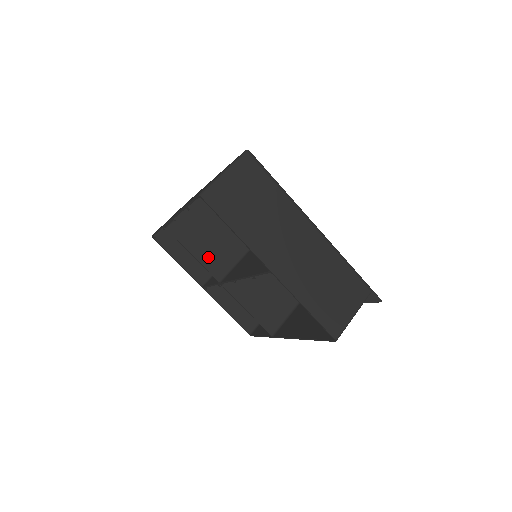
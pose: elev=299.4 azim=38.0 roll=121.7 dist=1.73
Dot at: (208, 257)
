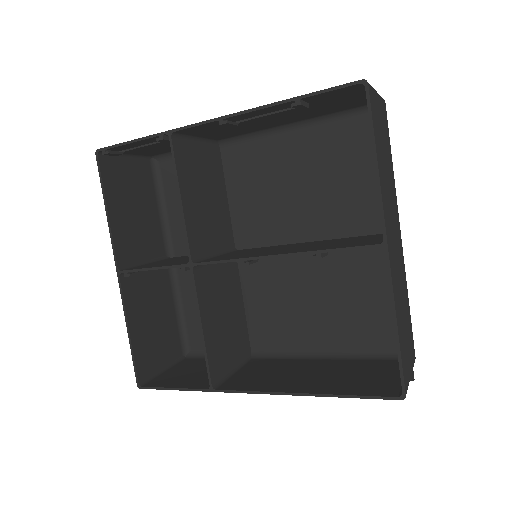
Dot at: (194, 218)
